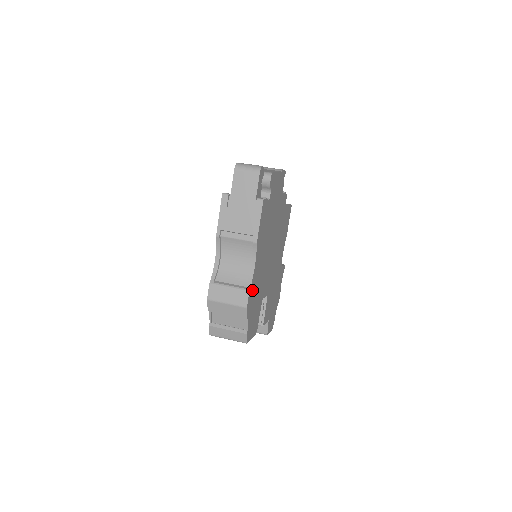
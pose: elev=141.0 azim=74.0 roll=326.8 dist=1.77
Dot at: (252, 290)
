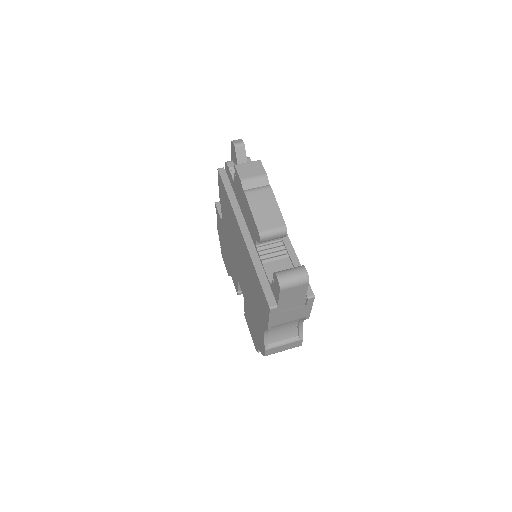
Dot at: occluded
